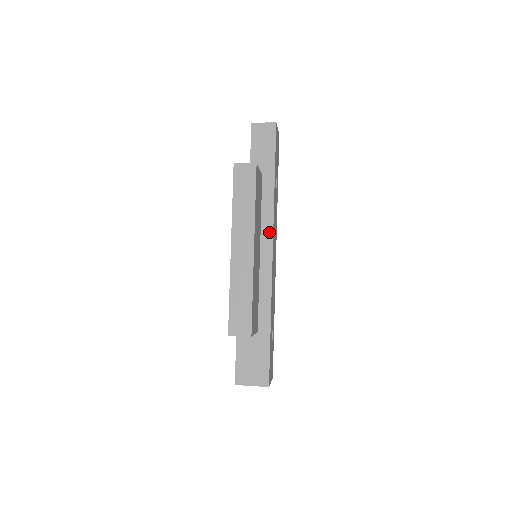
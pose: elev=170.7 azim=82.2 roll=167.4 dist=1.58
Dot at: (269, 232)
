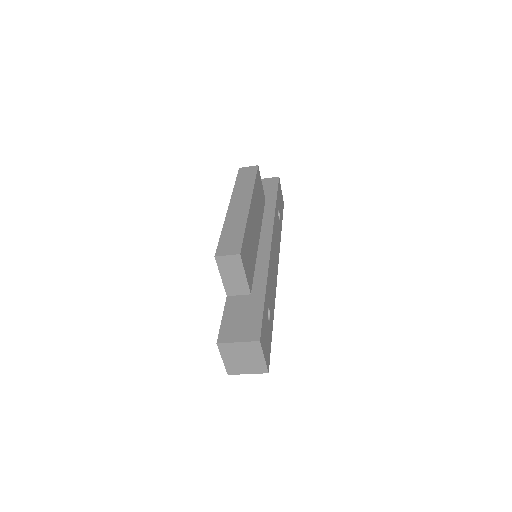
Dot at: (269, 228)
